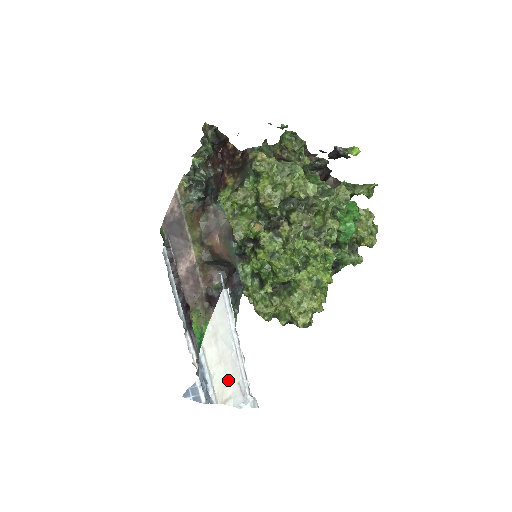
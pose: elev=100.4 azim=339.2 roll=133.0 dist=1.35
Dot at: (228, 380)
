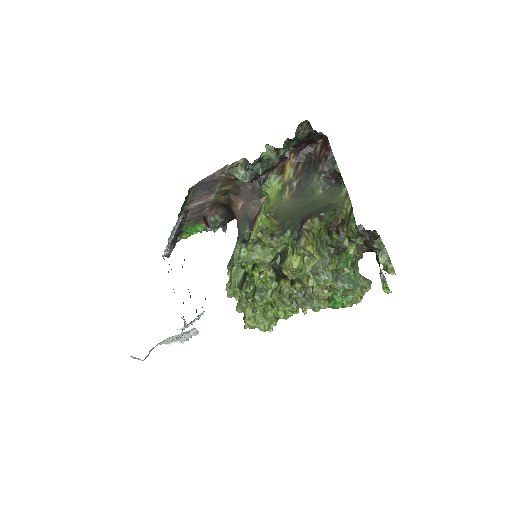
Dot at: (170, 340)
